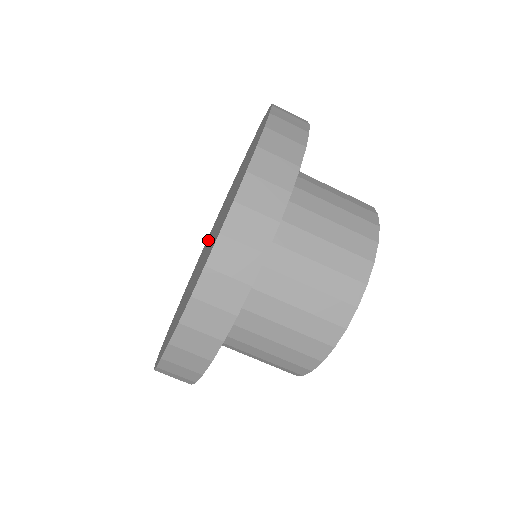
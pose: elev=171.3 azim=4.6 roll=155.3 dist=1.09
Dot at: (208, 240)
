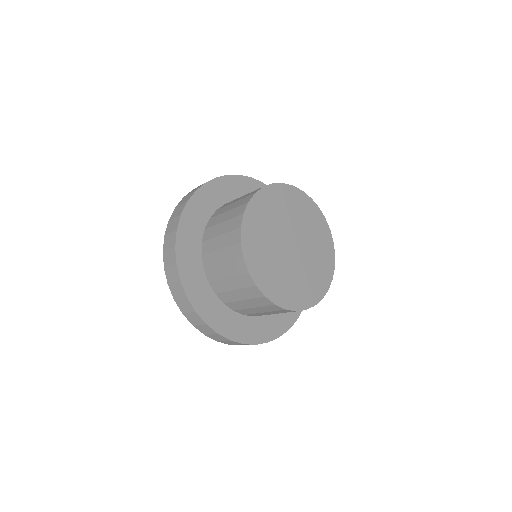
Dot at: occluded
